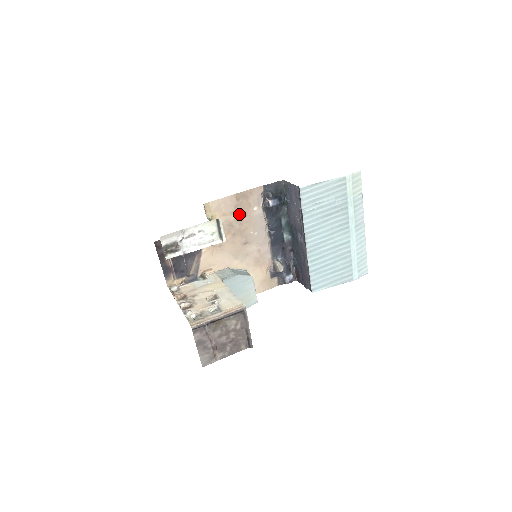
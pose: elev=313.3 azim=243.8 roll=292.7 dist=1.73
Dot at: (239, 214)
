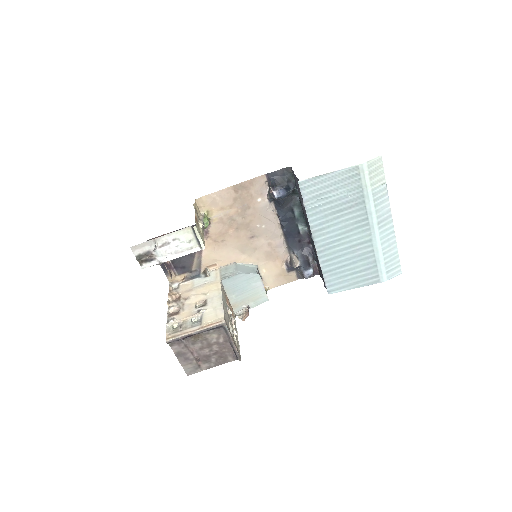
Dot at: (240, 207)
